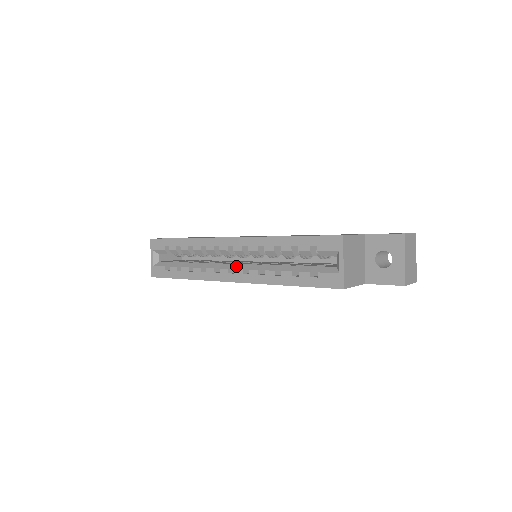
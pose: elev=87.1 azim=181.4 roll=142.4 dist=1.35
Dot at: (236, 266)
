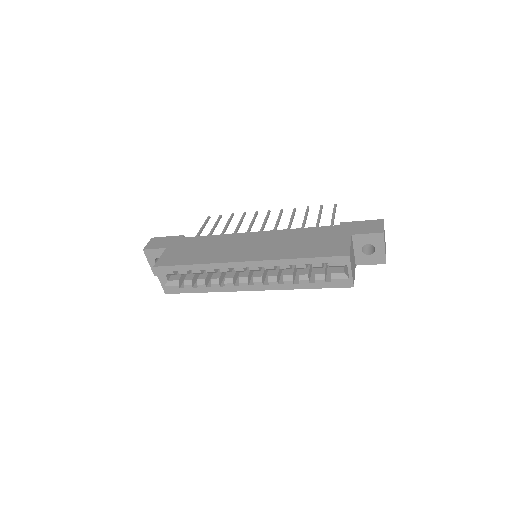
Dot at: (254, 279)
